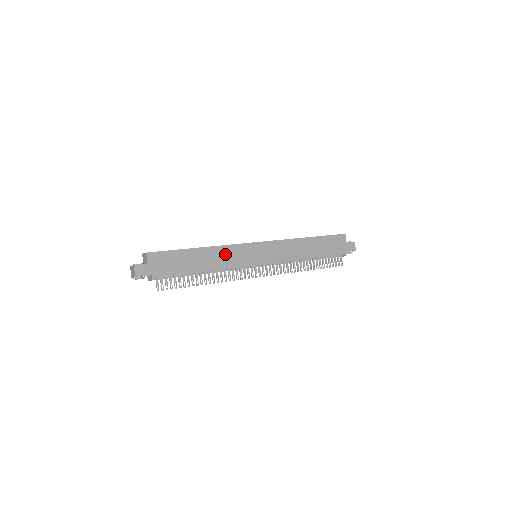
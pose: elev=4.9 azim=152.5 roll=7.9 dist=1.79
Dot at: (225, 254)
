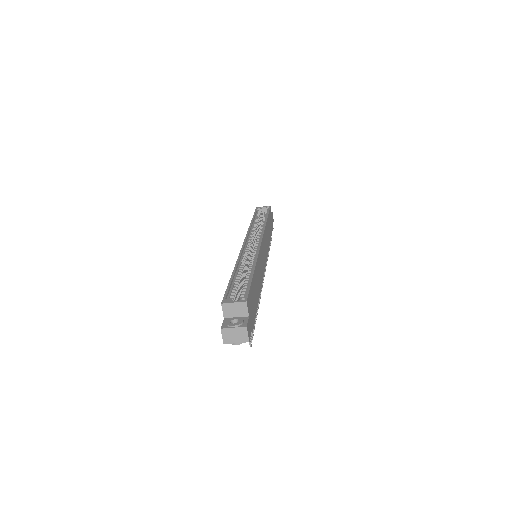
Dot at: (259, 266)
